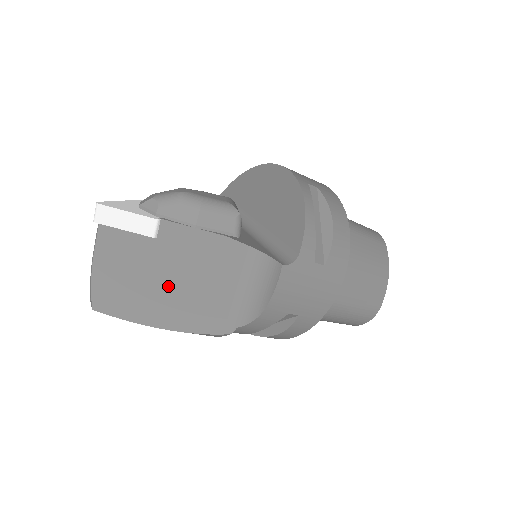
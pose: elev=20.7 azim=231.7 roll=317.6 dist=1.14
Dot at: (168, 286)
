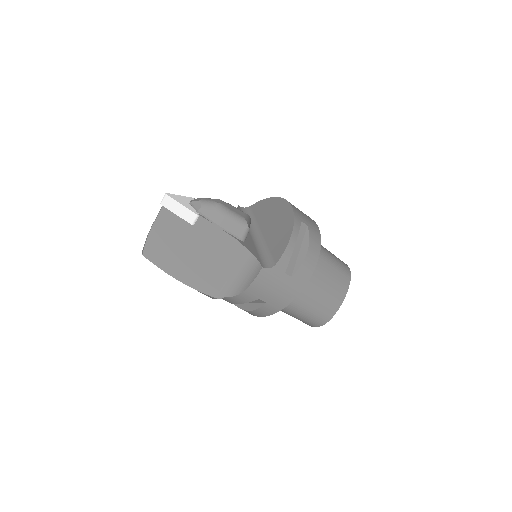
Dot at: (191, 256)
